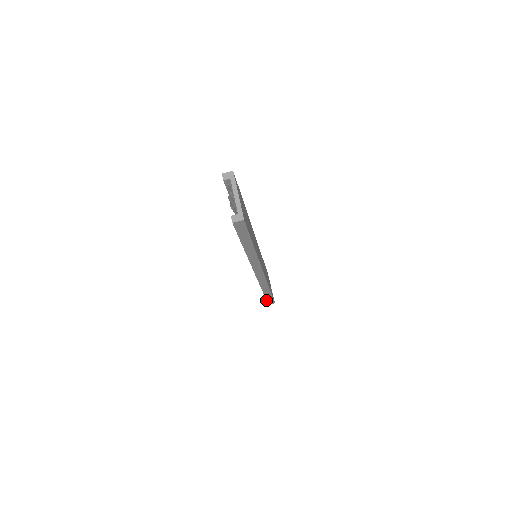
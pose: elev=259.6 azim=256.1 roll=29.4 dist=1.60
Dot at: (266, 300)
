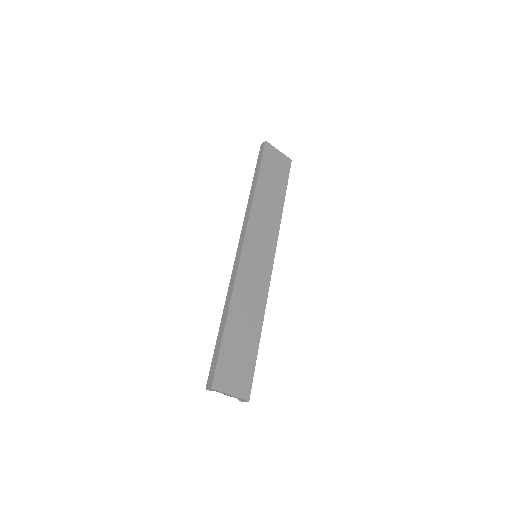
Dot at: occluded
